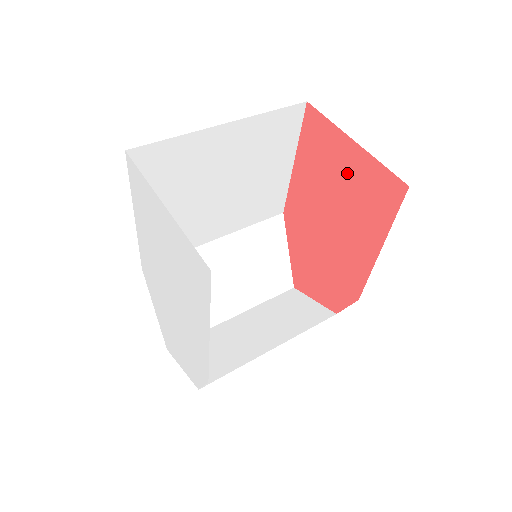
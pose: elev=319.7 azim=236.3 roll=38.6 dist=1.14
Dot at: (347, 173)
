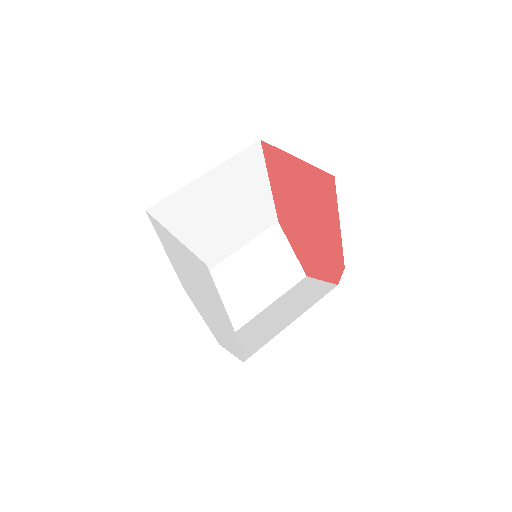
Dot at: (300, 179)
